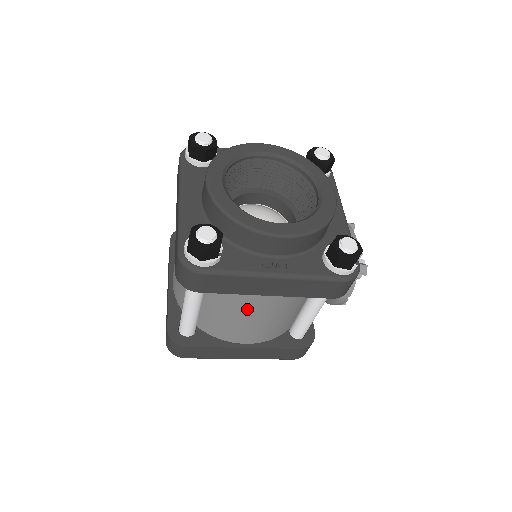
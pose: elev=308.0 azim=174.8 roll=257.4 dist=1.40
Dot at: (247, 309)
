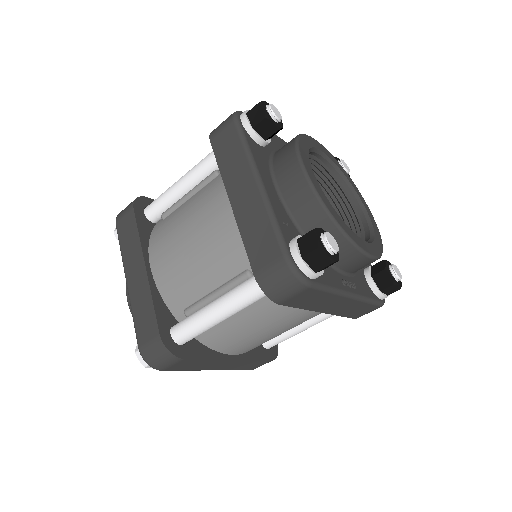
Dot at: (282, 322)
